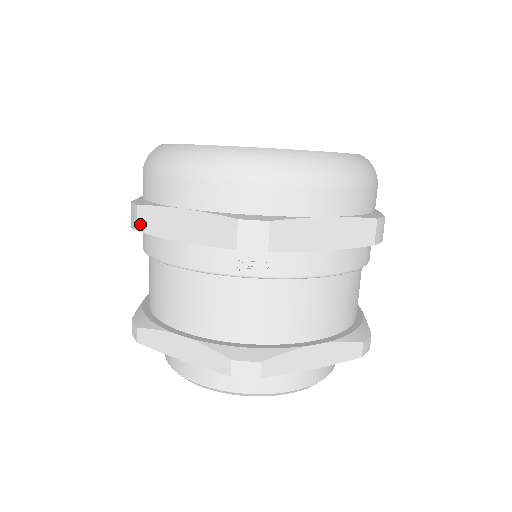
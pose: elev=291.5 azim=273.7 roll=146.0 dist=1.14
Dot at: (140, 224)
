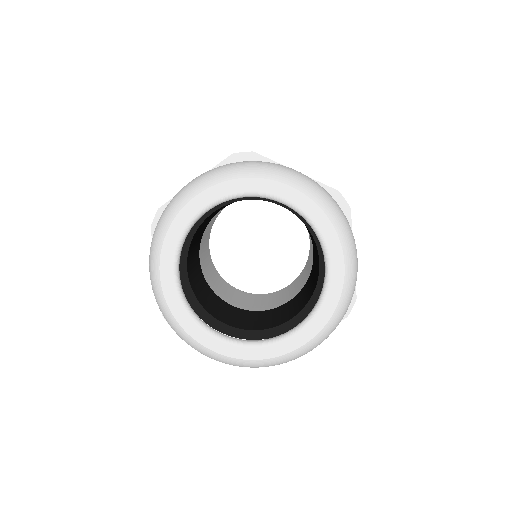
Dot at: occluded
